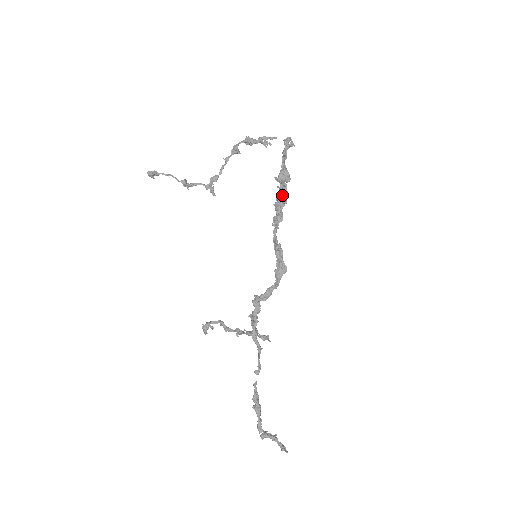
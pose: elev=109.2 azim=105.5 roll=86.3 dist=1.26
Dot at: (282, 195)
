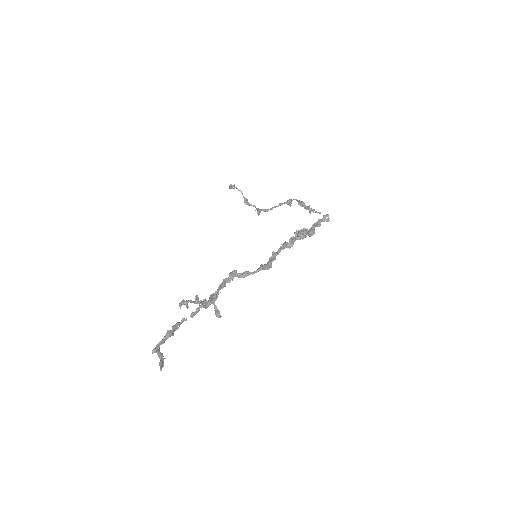
Dot at: (300, 230)
